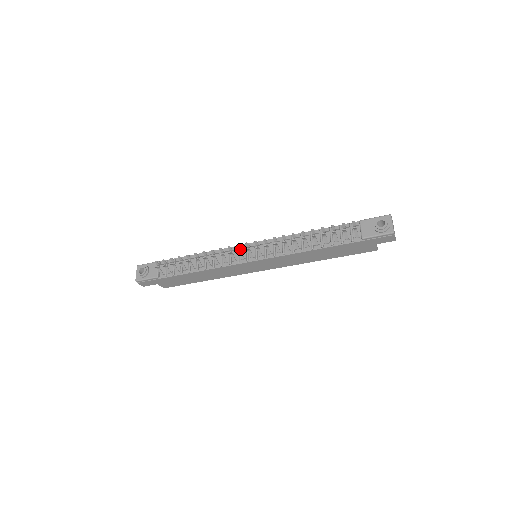
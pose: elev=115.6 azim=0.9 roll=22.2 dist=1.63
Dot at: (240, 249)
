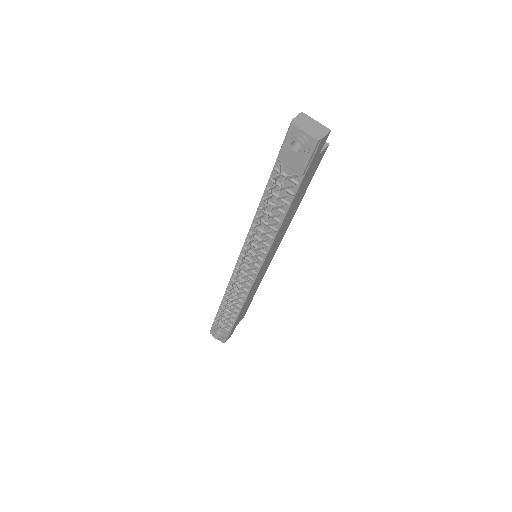
Dot at: occluded
